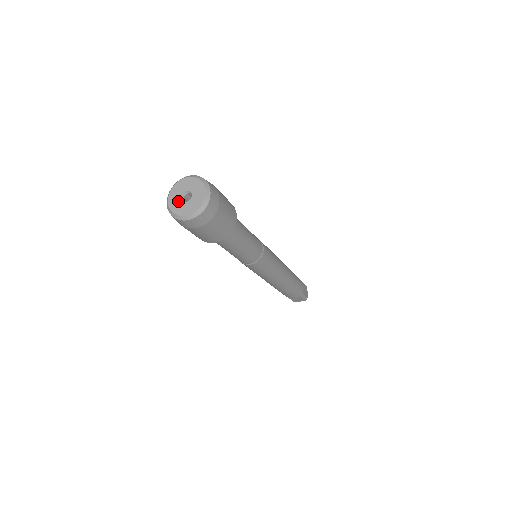
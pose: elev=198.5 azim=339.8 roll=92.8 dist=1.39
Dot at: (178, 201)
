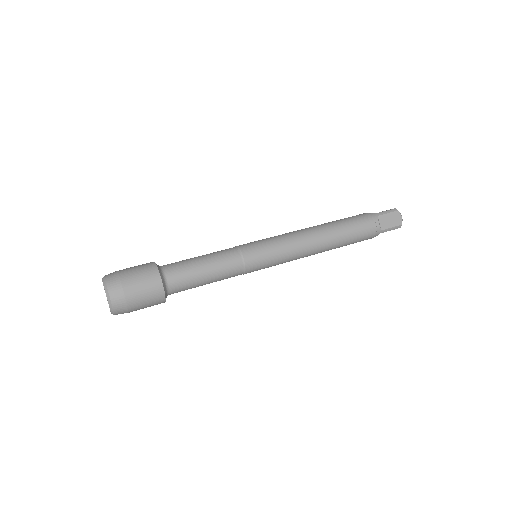
Dot at: occluded
